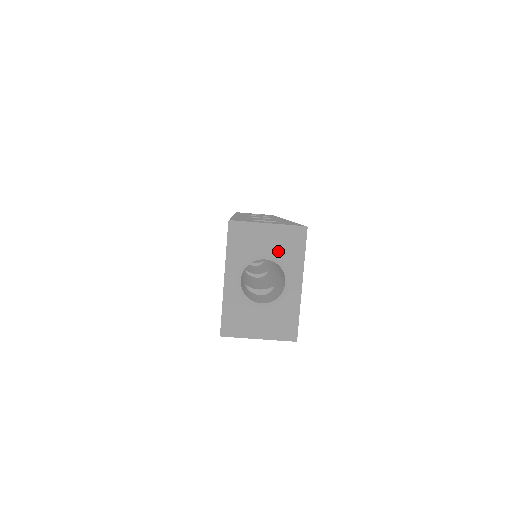
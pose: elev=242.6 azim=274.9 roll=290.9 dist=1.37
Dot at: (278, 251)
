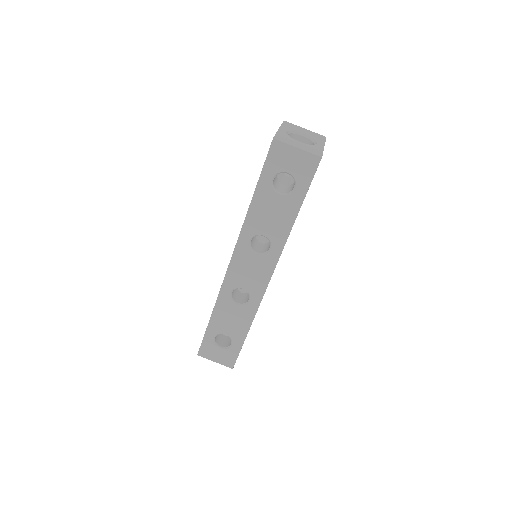
Dot at: (310, 135)
